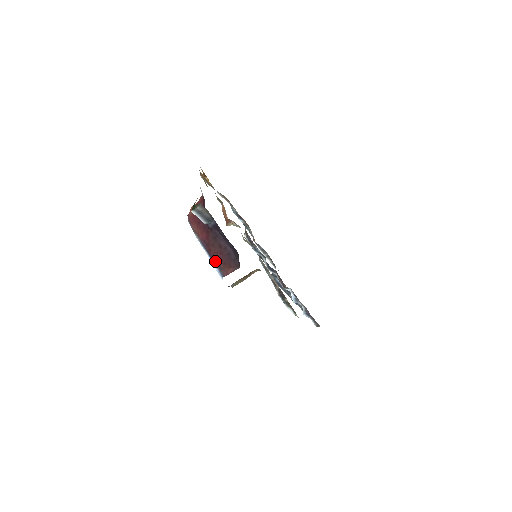
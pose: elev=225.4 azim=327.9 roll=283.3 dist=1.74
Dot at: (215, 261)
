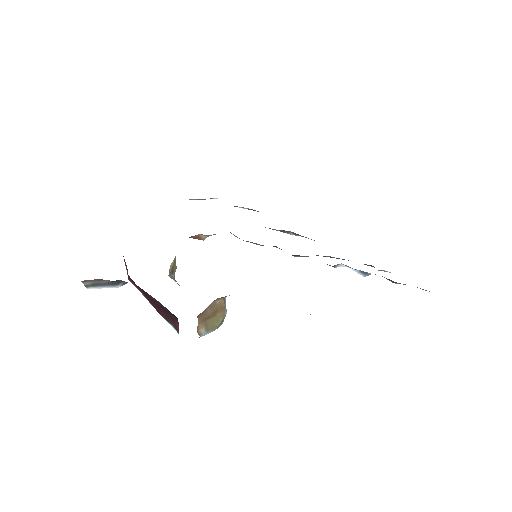
Dot at: (164, 318)
